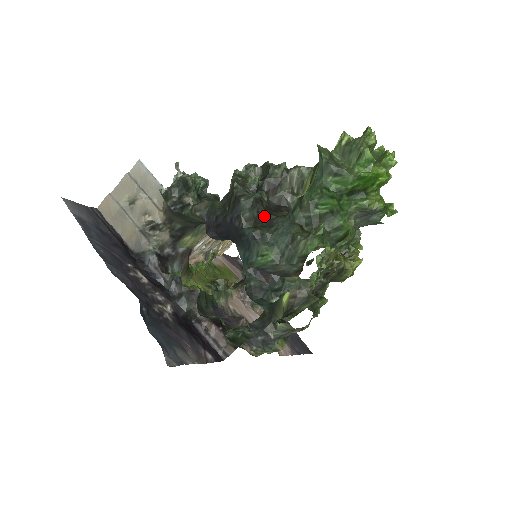
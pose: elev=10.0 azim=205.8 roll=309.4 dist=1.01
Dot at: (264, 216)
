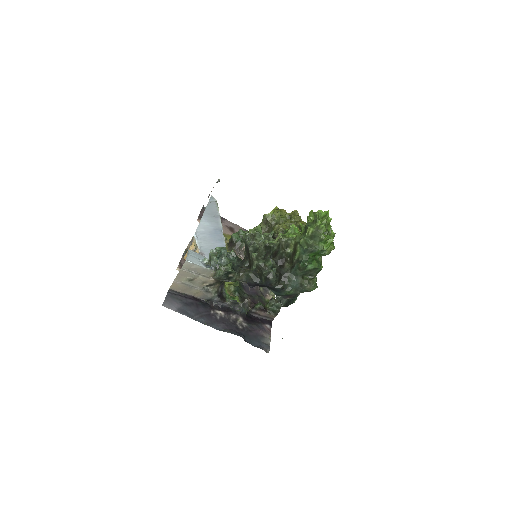
Dot at: (280, 276)
